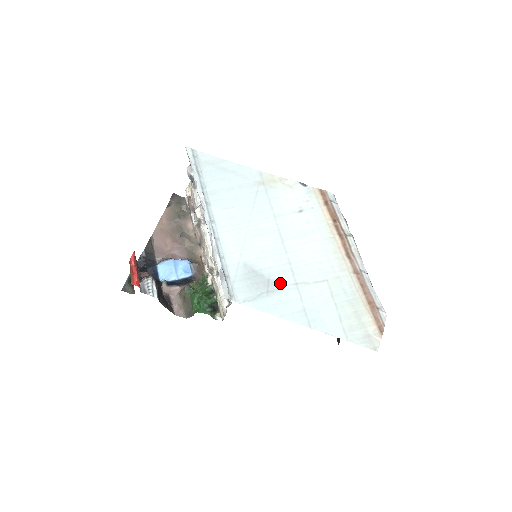
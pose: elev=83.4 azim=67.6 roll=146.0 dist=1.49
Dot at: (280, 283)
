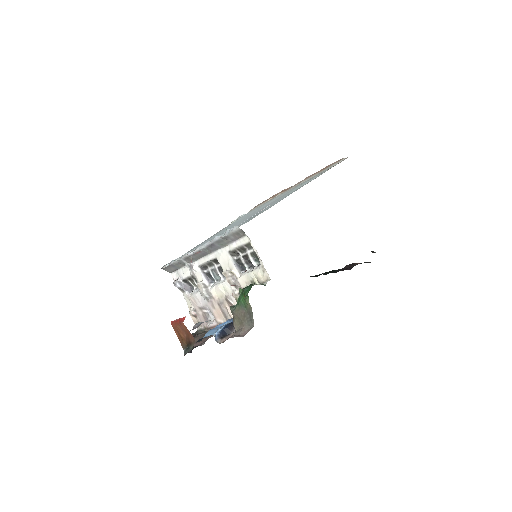
Dot at: (266, 207)
